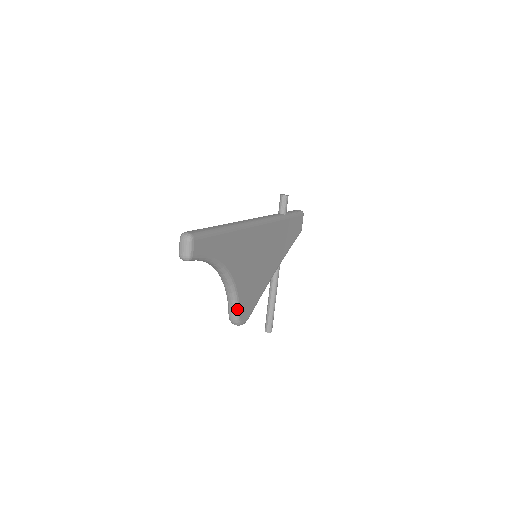
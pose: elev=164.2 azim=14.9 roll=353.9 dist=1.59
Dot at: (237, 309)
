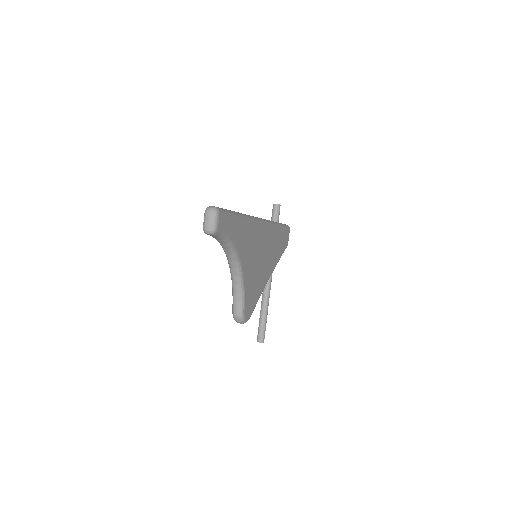
Dot at: (242, 303)
